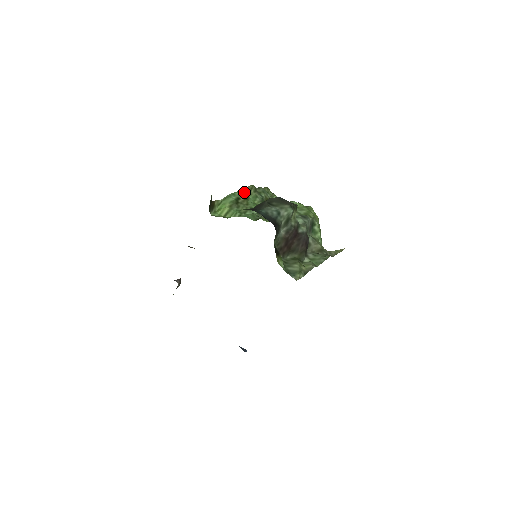
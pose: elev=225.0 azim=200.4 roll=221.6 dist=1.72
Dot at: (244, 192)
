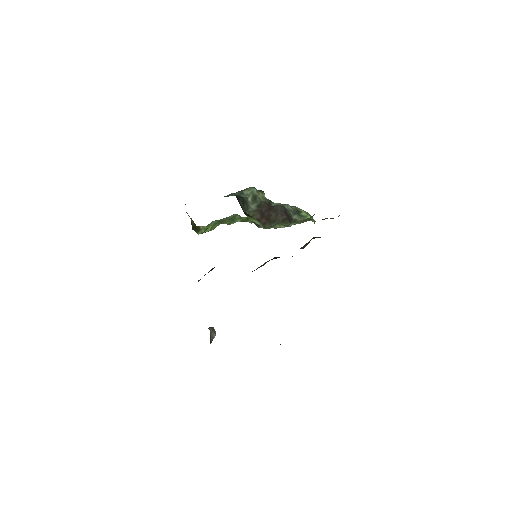
Dot at: (228, 218)
